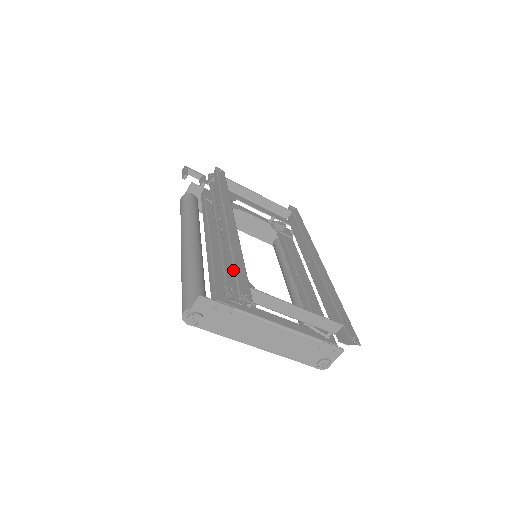
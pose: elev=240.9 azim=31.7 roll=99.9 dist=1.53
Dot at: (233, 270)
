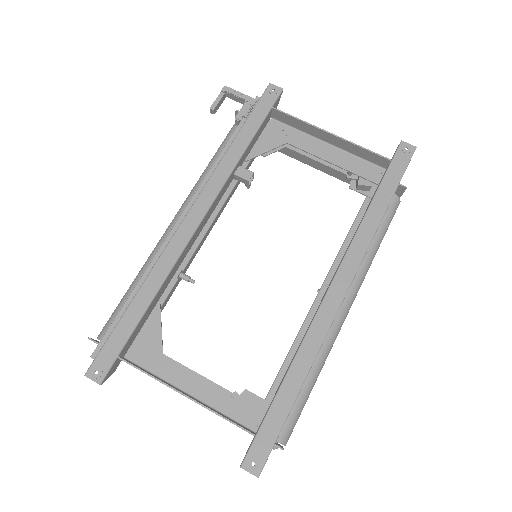
Dot at: (117, 323)
